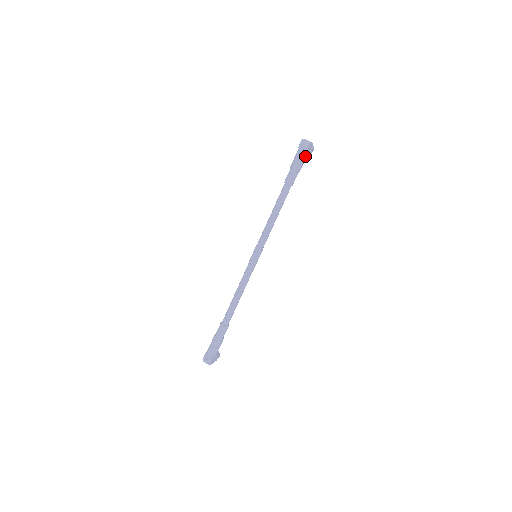
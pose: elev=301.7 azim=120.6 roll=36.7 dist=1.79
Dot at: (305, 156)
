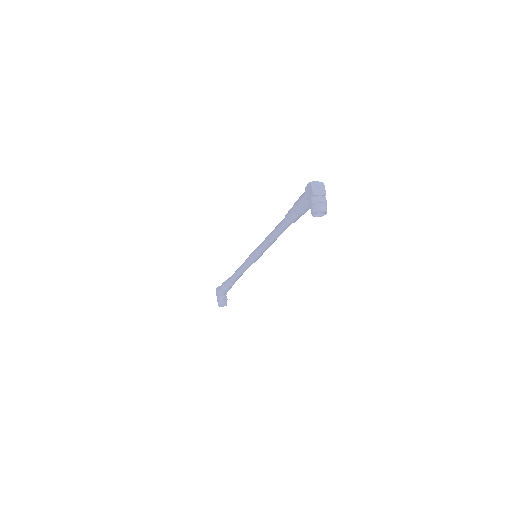
Dot at: occluded
